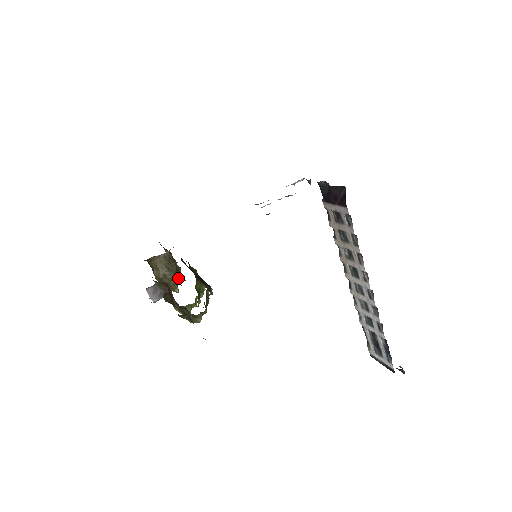
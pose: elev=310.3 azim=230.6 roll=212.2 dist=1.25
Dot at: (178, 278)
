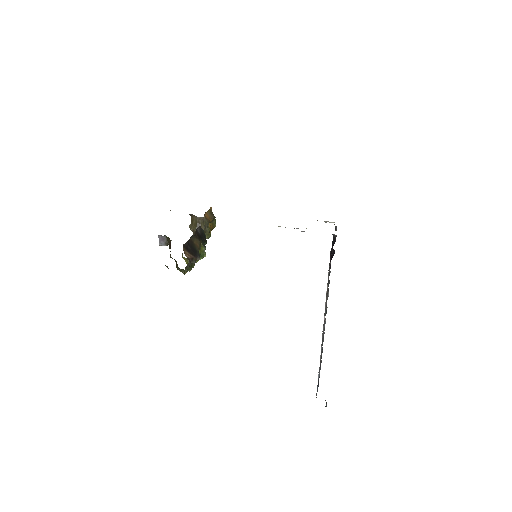
Dot at: occluded
